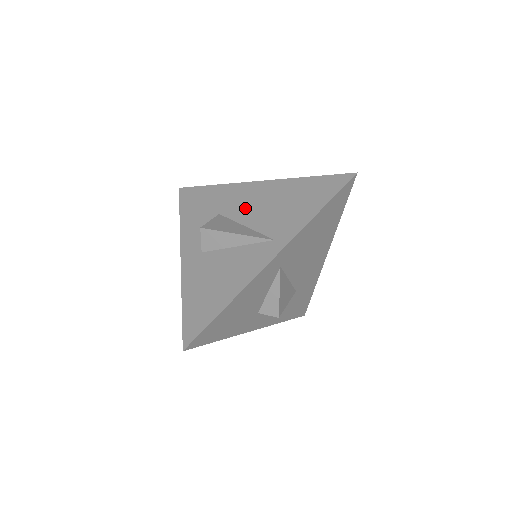
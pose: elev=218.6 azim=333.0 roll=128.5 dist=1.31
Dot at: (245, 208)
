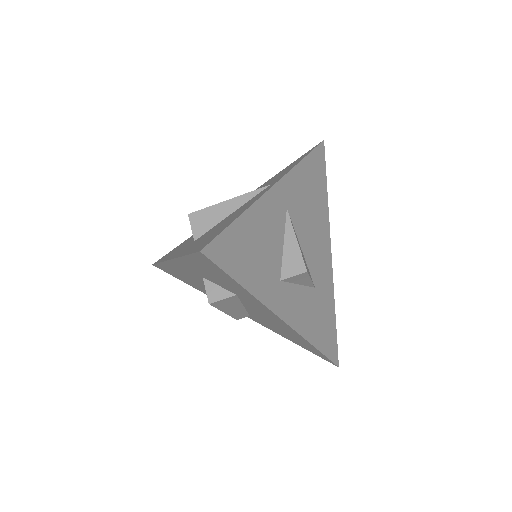
Dot at: occluded
